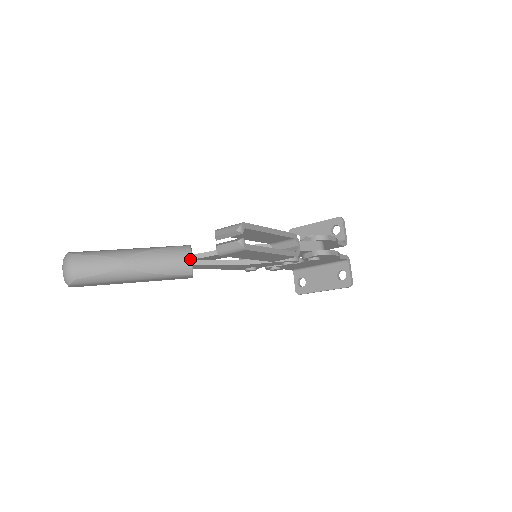
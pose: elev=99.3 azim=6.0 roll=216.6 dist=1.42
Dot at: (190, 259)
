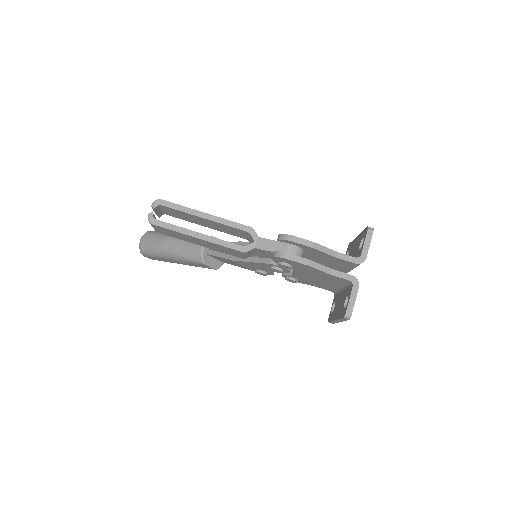
Dot at: (201, 247)
